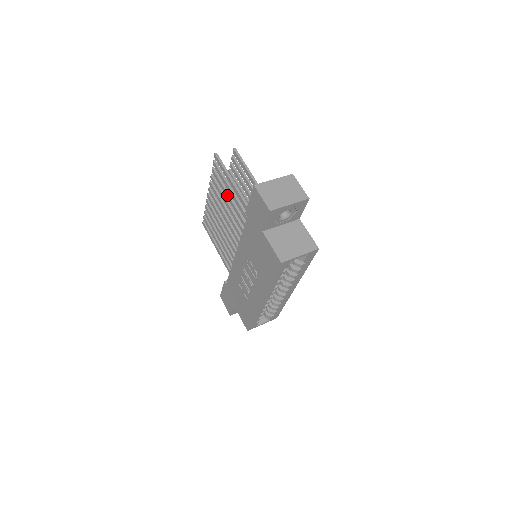
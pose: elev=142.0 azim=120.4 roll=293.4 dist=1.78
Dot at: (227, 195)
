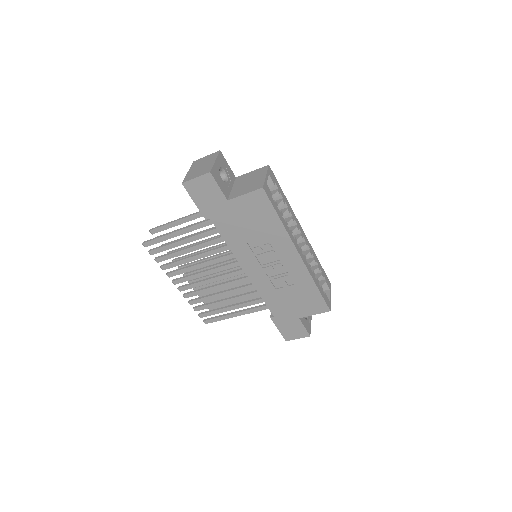
Dot at: (185, 251)
